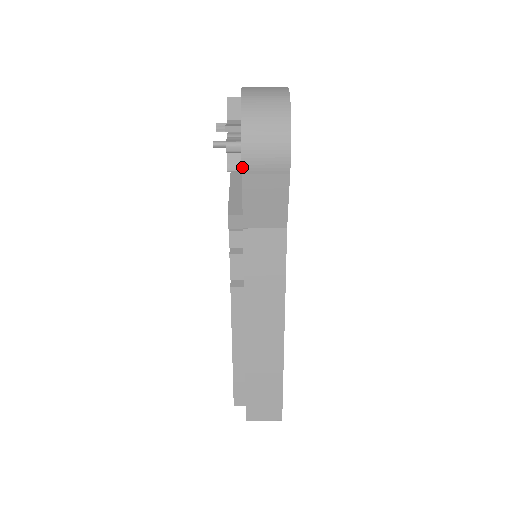
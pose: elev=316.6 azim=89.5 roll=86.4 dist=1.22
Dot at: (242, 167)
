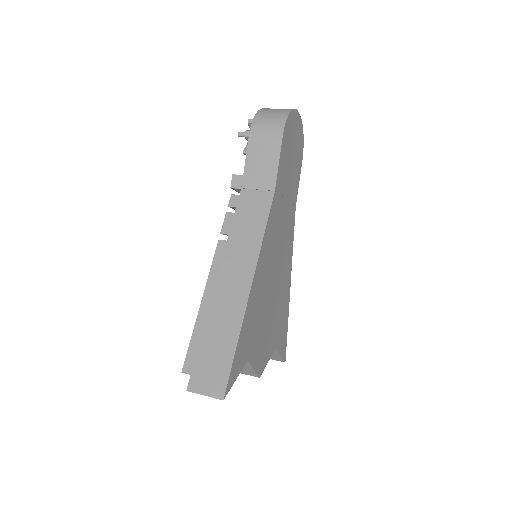
Dot at: (249, 134)
